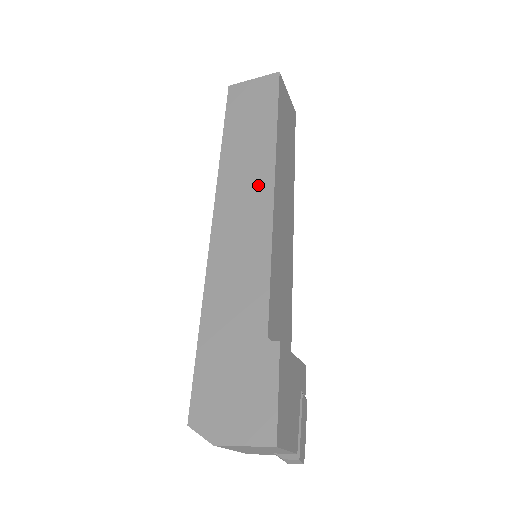
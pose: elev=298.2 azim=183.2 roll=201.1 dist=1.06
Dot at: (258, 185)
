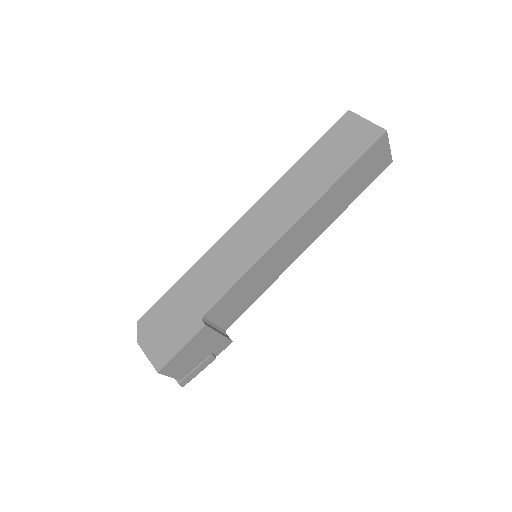
Dot at: (286, 215)
